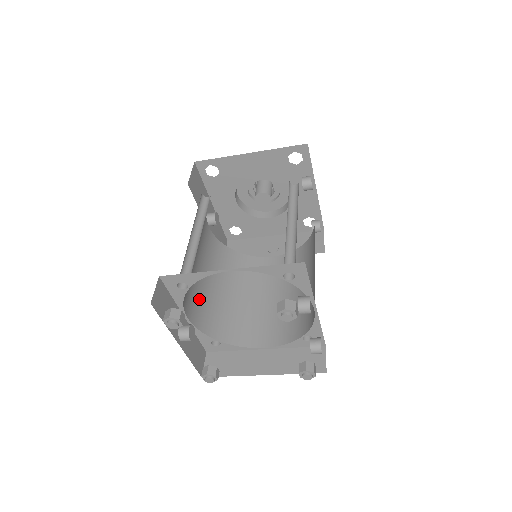
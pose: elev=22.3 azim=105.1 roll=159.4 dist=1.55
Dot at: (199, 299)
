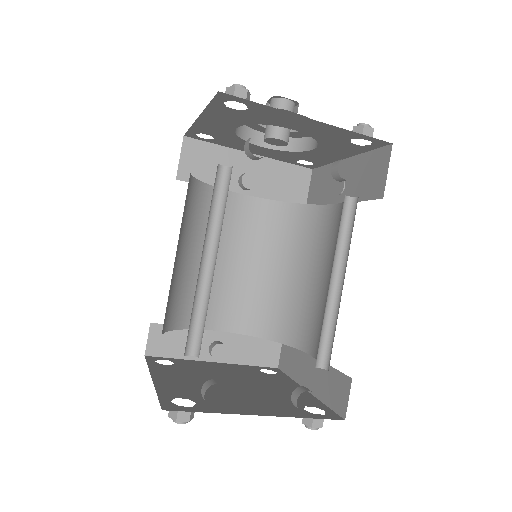
Dot at: (240, 299)
